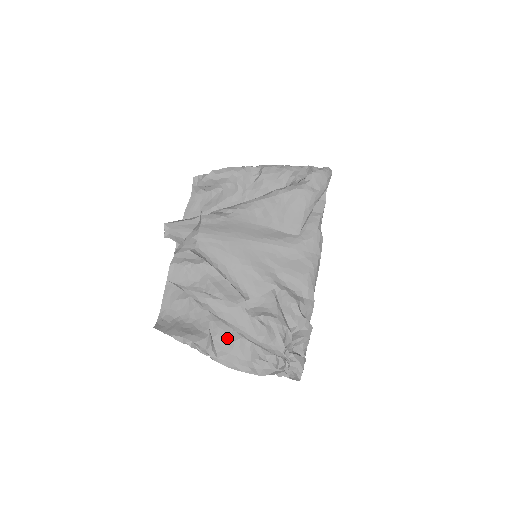
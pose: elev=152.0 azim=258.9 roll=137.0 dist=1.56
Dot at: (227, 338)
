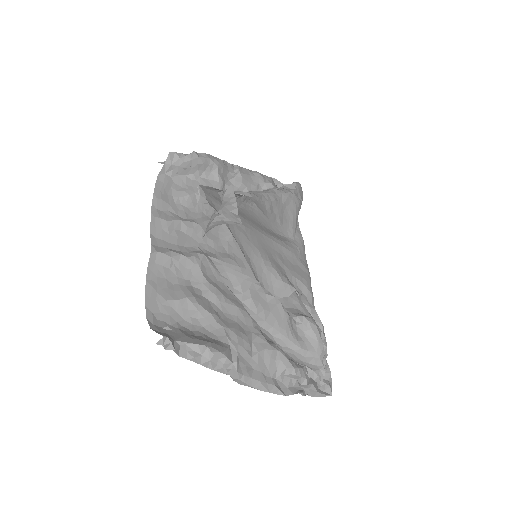
Dot at: (248, 349)
